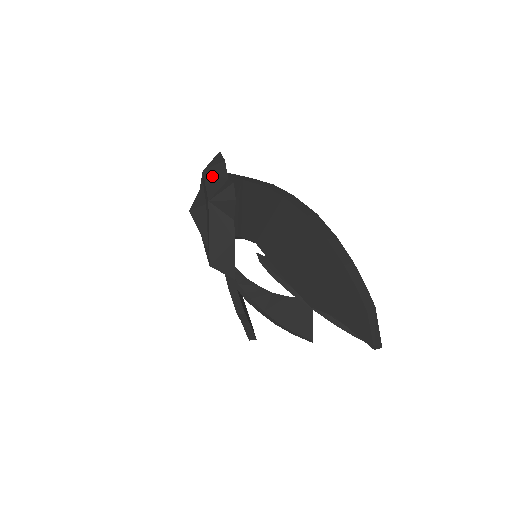
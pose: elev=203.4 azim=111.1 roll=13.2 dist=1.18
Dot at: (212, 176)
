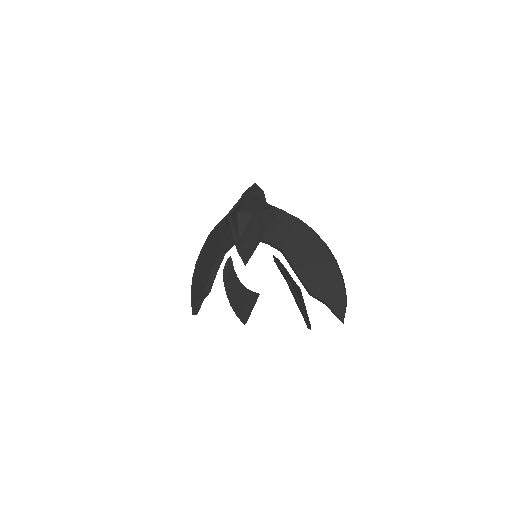
Dot at: (255, 197)
